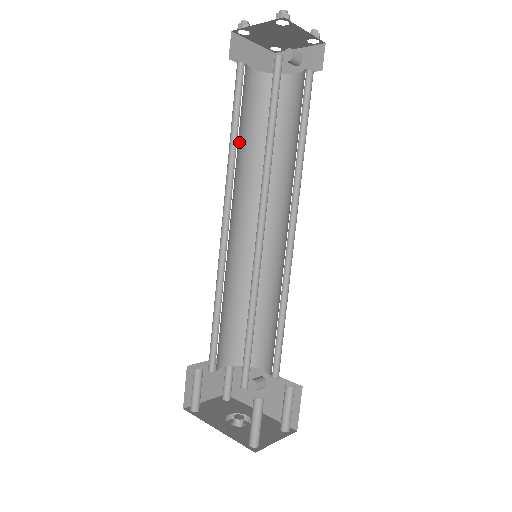
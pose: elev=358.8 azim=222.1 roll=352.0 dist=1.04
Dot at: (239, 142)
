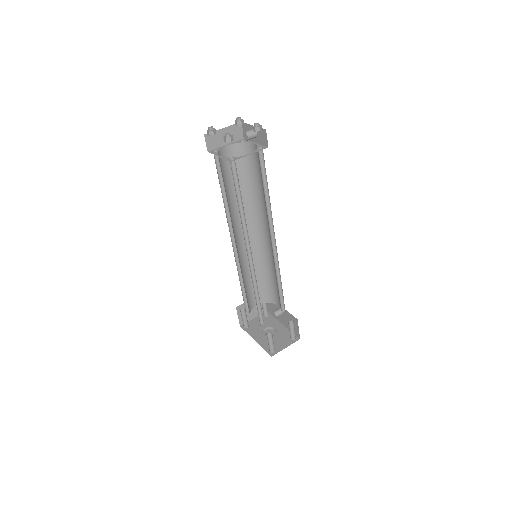
Dot at: (229, 194)
